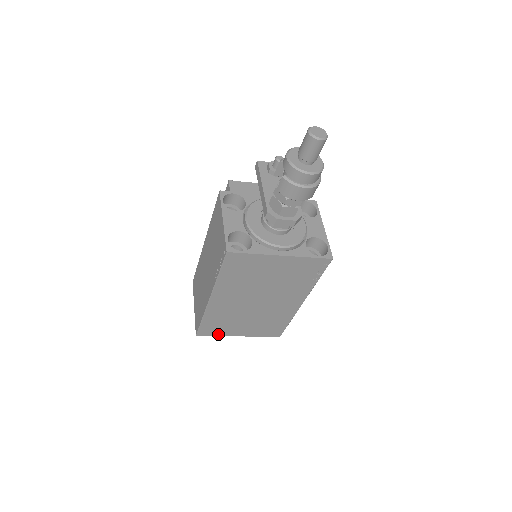
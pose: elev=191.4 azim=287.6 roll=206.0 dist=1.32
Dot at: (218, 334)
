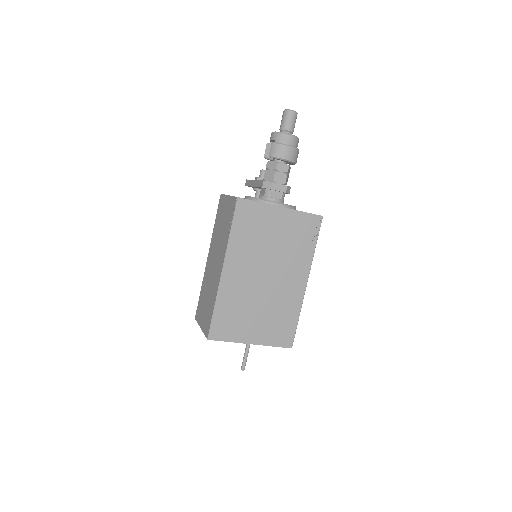
Dot at: (230, 338)
